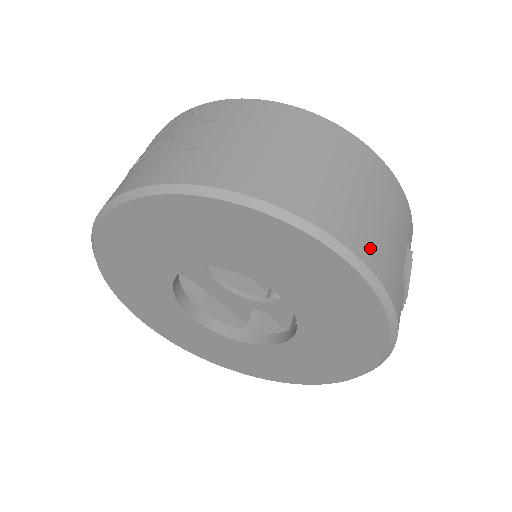
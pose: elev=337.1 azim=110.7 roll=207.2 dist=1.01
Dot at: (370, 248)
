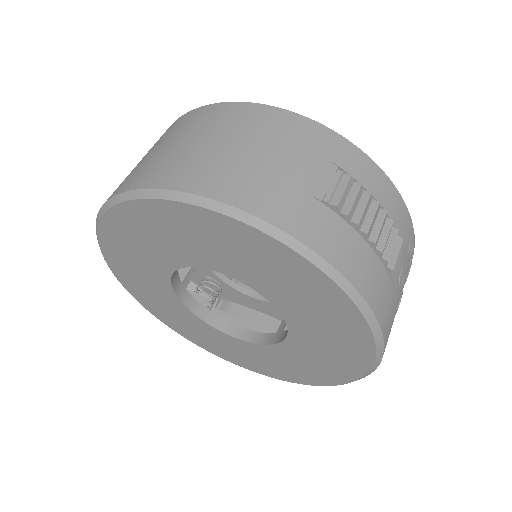
Dot at: (233, 186)
